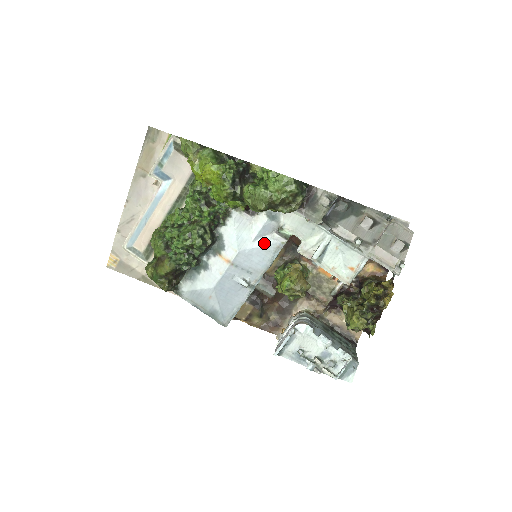
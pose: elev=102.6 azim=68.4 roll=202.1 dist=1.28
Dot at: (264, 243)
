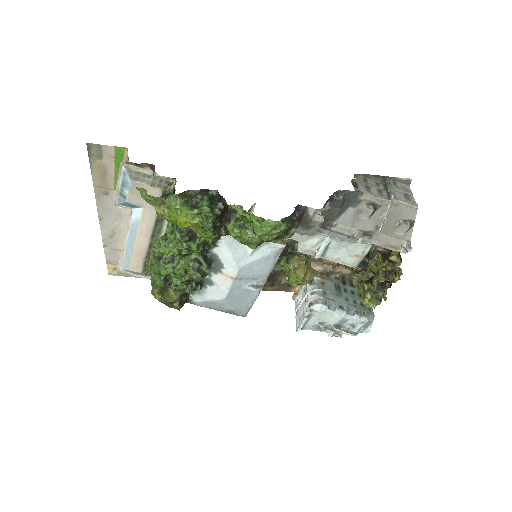
Dot at: (262, 254)
